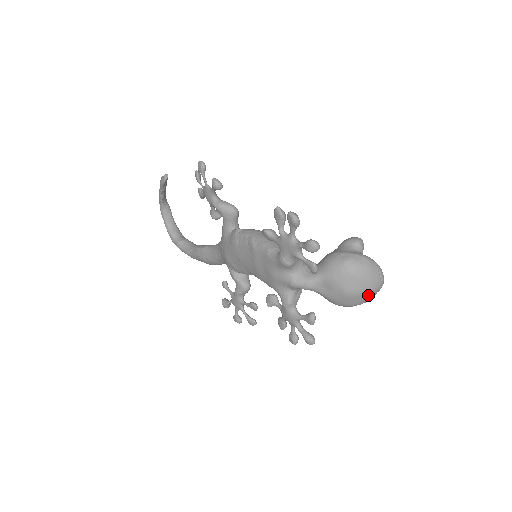
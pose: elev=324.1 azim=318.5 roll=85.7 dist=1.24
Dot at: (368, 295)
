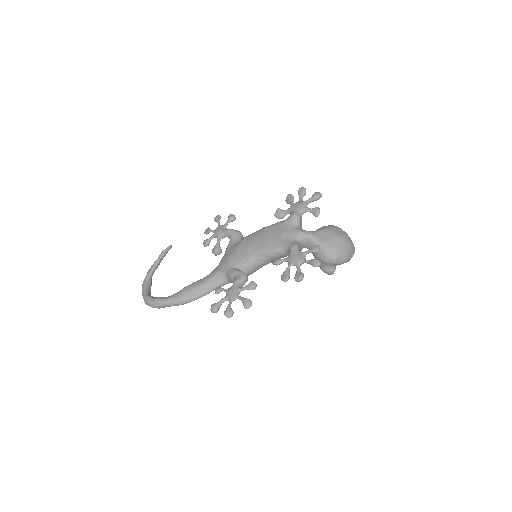
Dot at: (349, 245)
